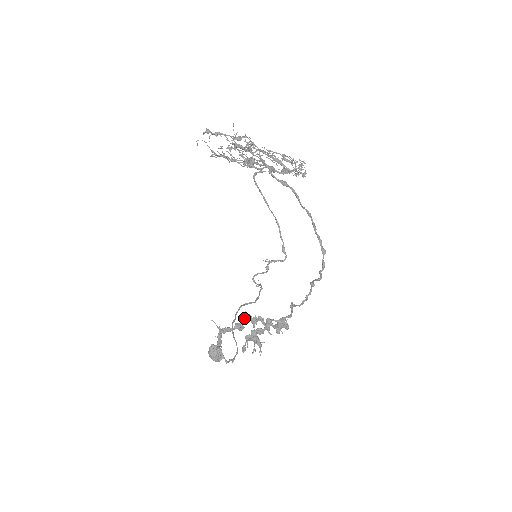
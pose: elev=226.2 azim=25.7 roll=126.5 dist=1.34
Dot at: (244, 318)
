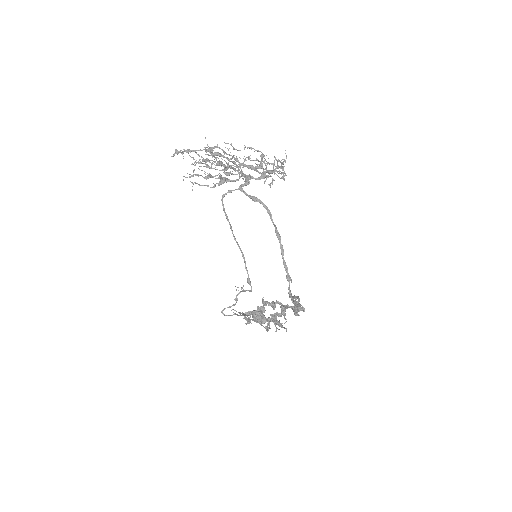
Dot at: (263, 303)
